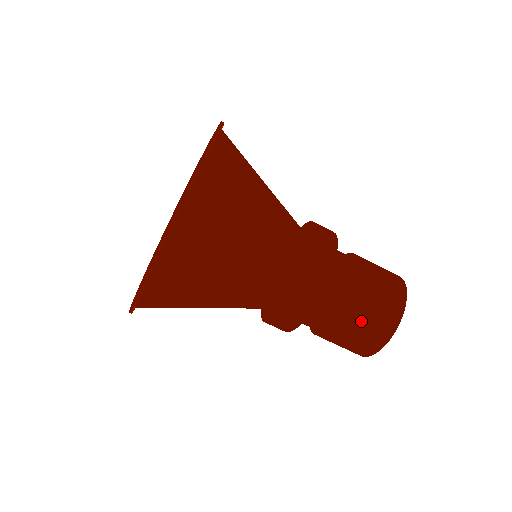
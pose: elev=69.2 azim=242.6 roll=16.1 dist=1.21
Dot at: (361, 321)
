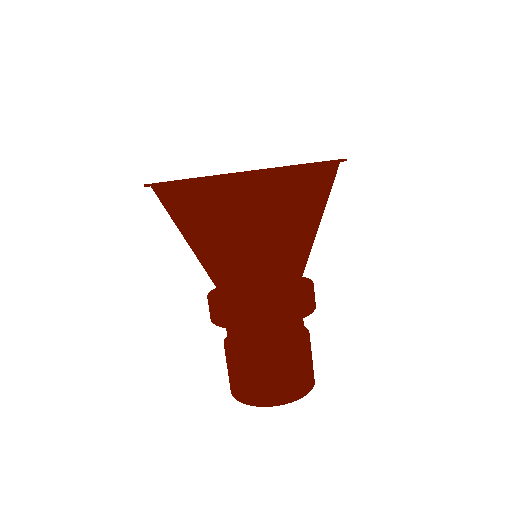
Dot at: (270, 373)
